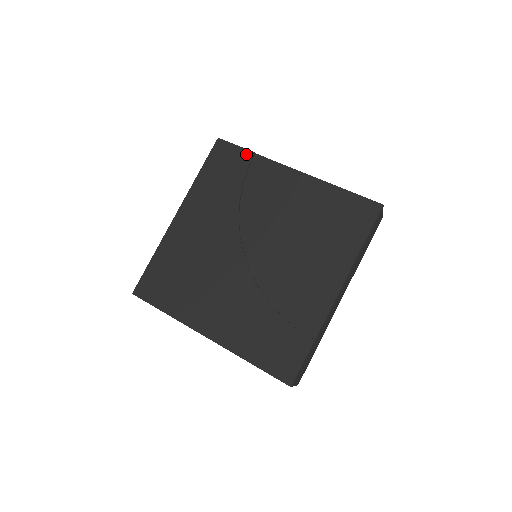
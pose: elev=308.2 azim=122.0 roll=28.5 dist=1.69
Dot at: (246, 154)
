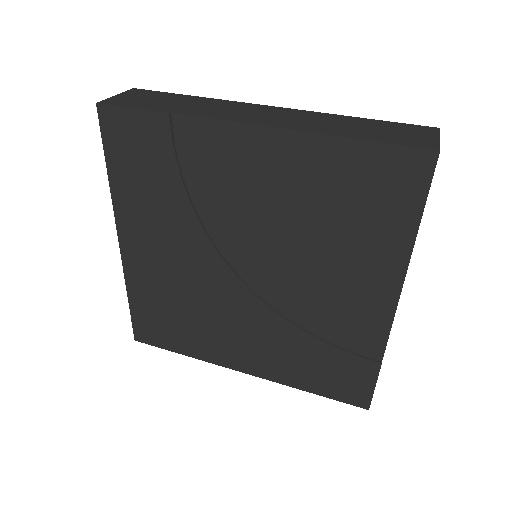
Dot at: (156, 121)
